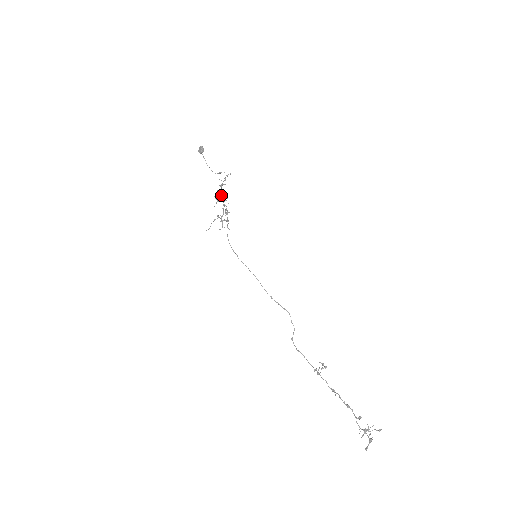
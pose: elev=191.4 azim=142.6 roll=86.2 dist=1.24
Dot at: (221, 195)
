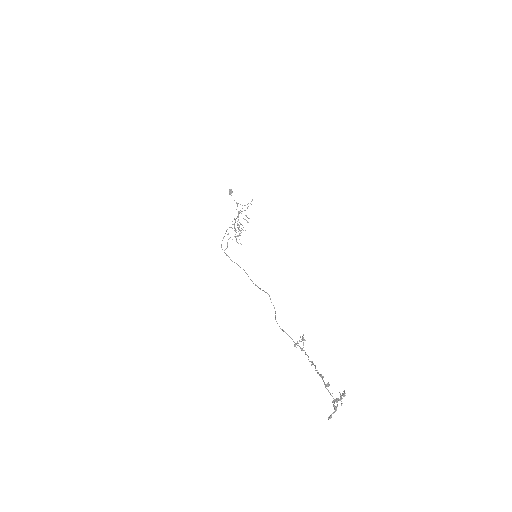
Dot at: (236, 218)
